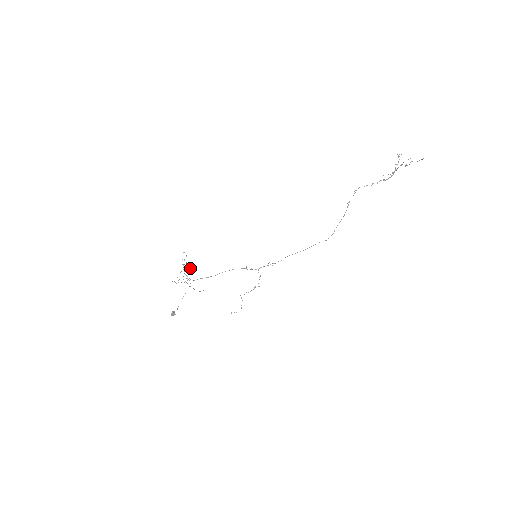
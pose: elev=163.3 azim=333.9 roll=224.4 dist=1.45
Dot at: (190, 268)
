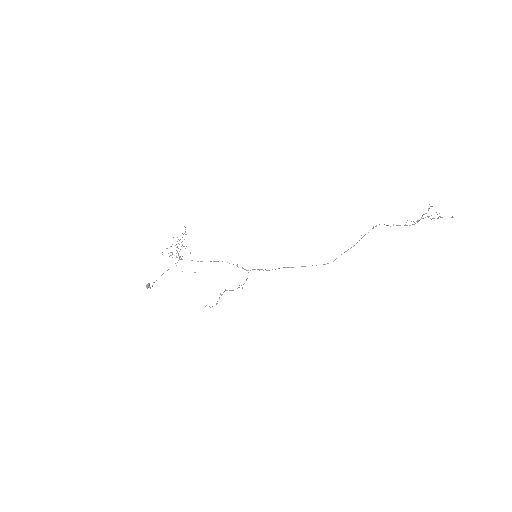
Dot at: occluded
